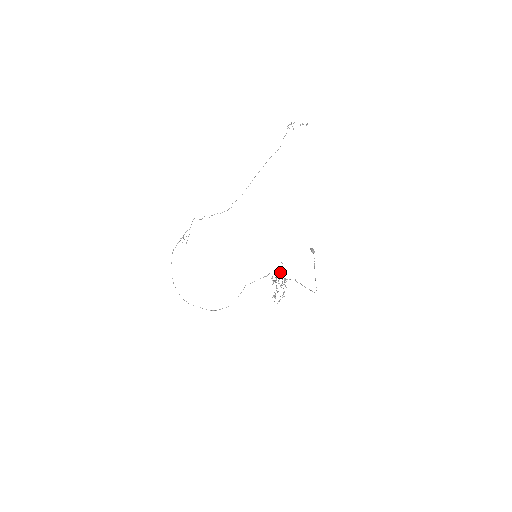
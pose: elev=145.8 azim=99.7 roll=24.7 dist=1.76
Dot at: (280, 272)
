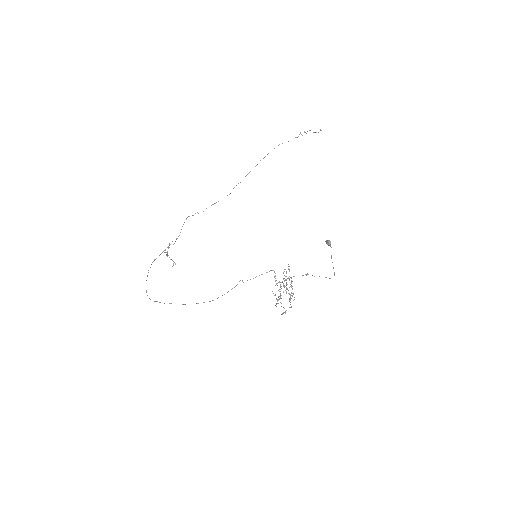
Dot at: (286, 271)
